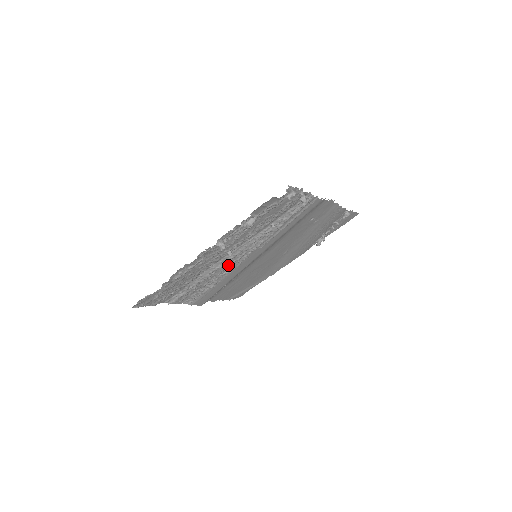
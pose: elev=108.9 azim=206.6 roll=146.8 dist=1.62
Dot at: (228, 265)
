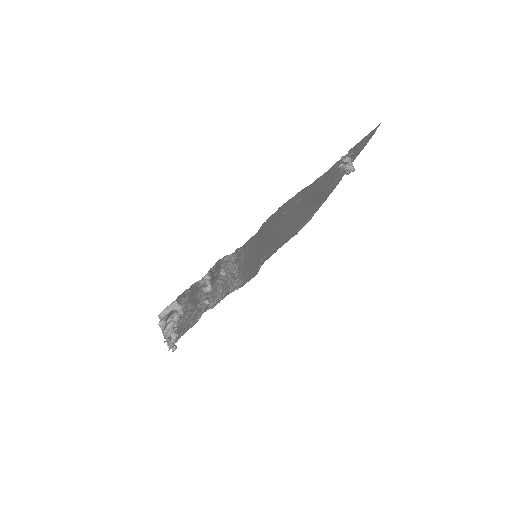
Dot at: (228, 284)
